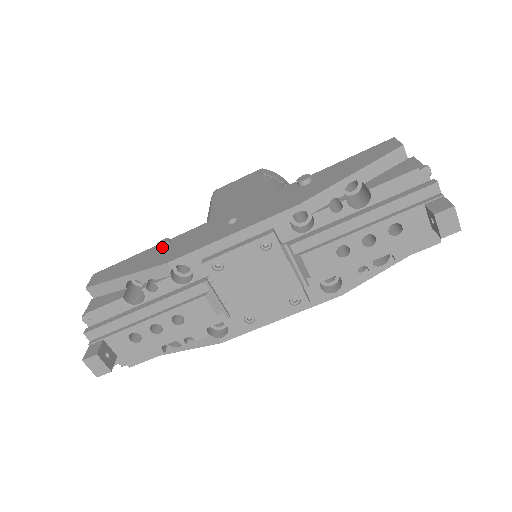
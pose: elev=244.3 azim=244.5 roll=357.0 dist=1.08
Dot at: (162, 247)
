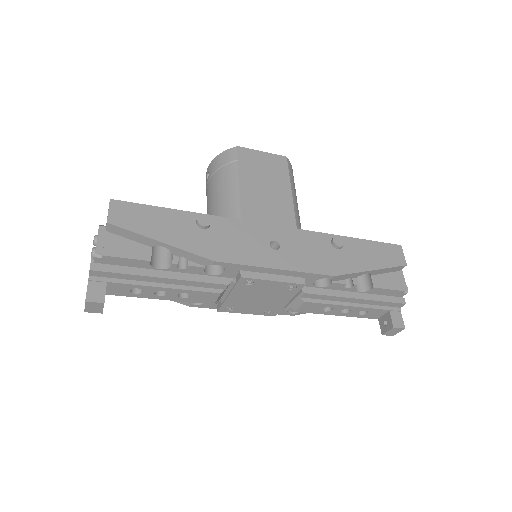
Dot at: (203, 227)
